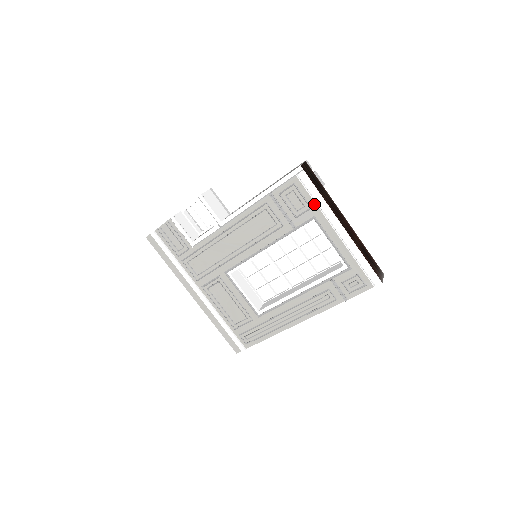
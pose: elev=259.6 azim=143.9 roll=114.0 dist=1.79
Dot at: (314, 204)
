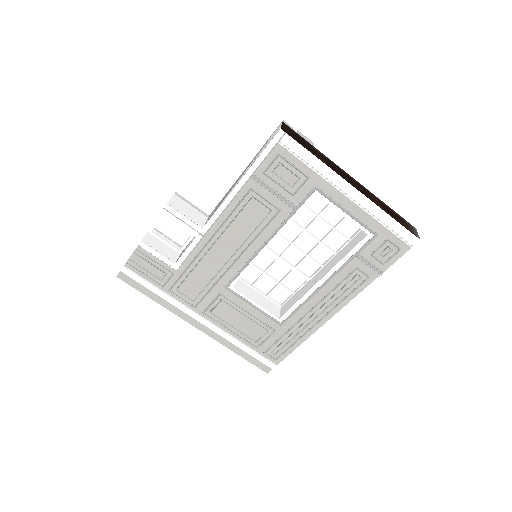
Dot at: (311, 171)
